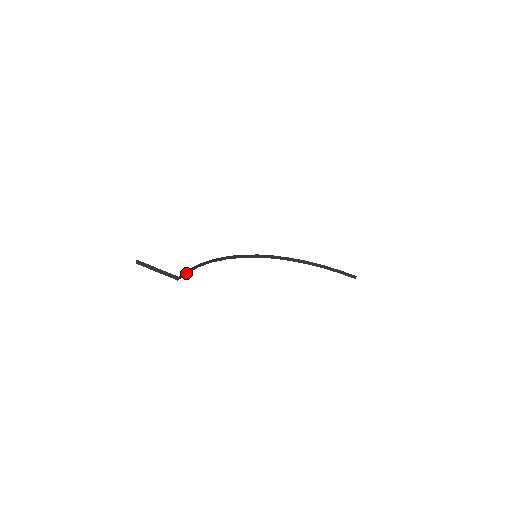
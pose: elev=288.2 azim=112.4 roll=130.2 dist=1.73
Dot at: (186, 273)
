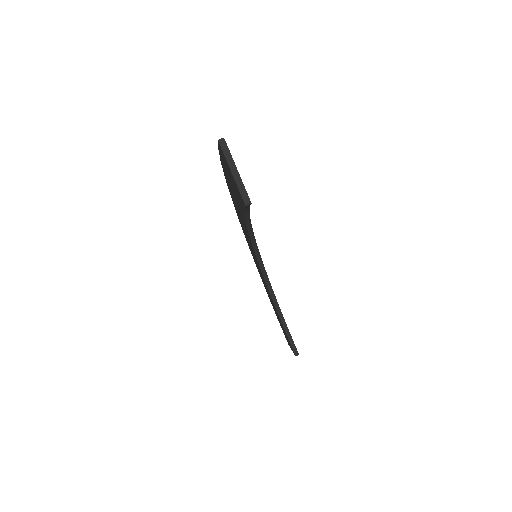
Dot at: (245, 207)
